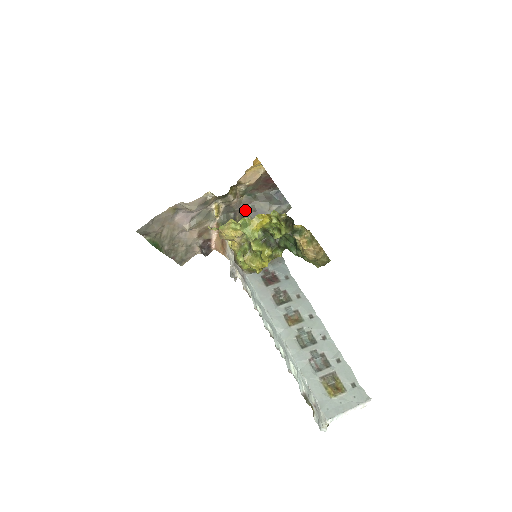
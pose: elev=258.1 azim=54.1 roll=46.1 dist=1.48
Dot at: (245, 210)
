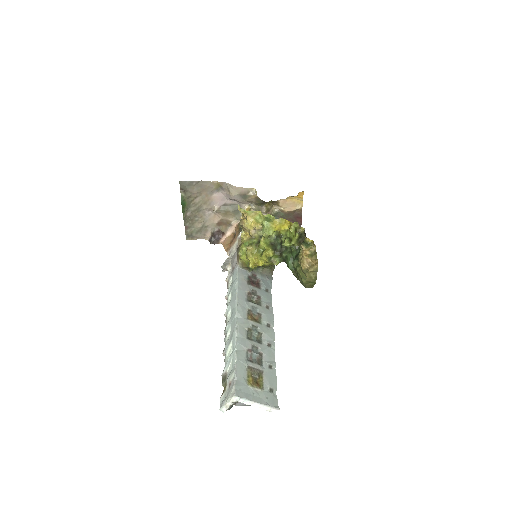
Dot at: occluded
